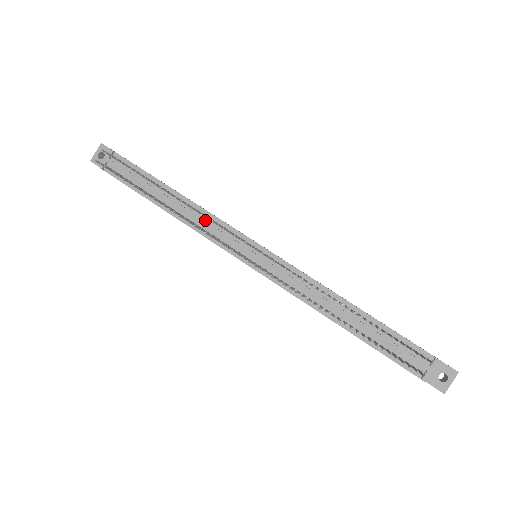
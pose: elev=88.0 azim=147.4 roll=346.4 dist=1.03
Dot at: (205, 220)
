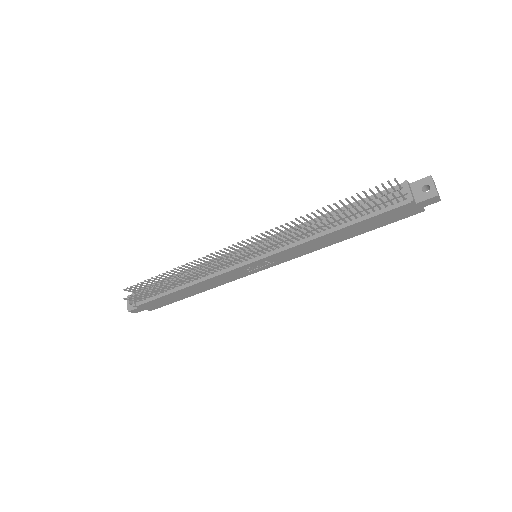
Dot at: (209, 267)
